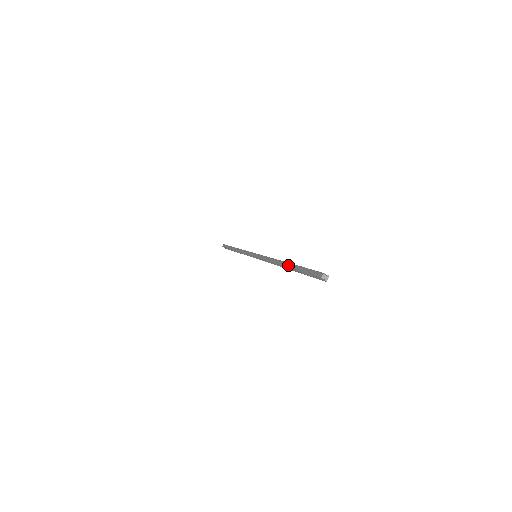
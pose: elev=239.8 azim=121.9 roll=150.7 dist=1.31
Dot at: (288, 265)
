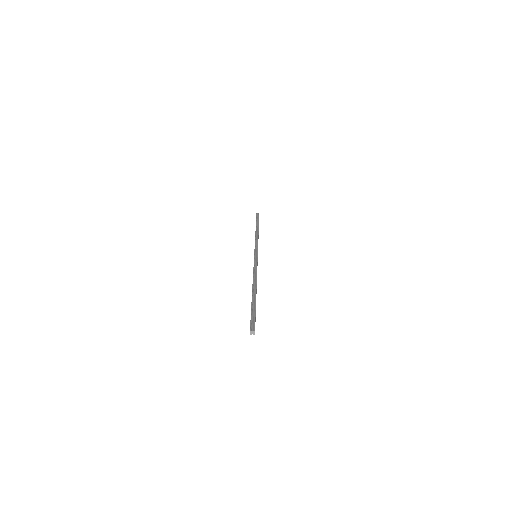
Dot at: occluded
